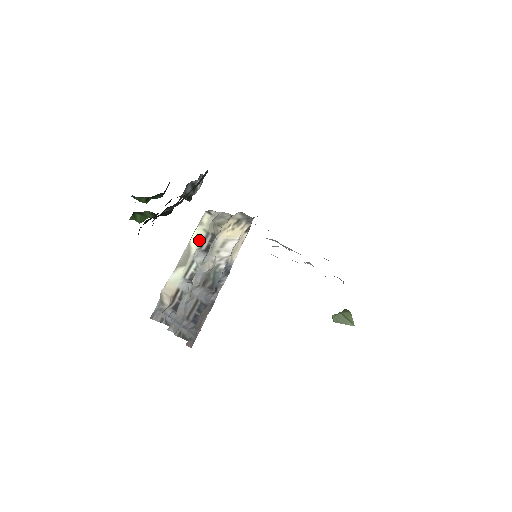
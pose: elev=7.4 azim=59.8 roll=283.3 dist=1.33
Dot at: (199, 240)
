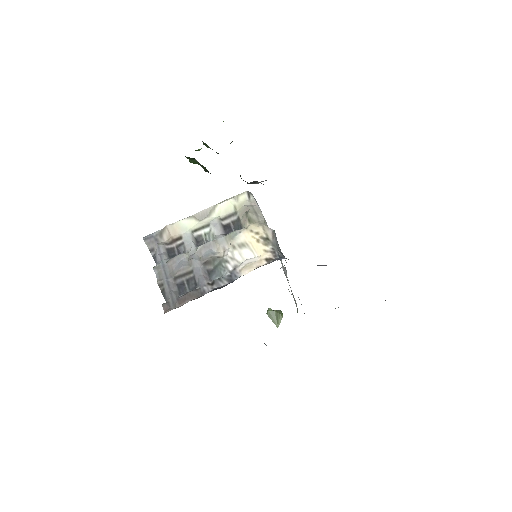
Dot at: (225, 211)
